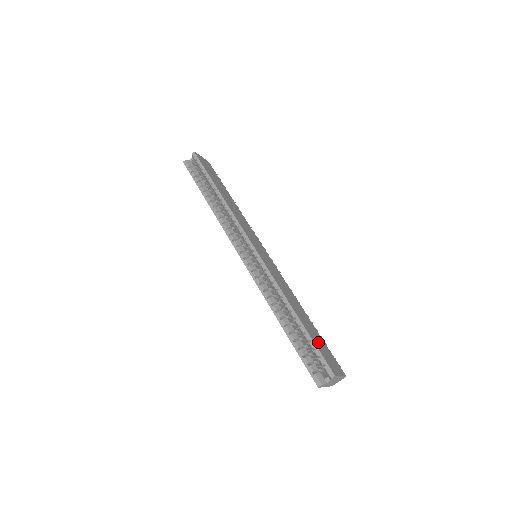
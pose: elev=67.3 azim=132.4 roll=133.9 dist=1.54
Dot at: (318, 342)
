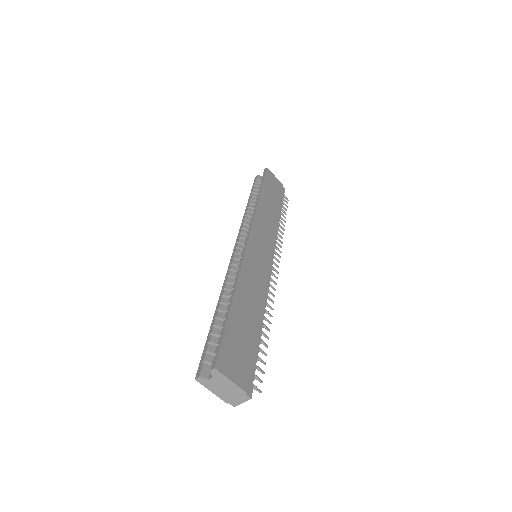
Dot at: (237, 337)
